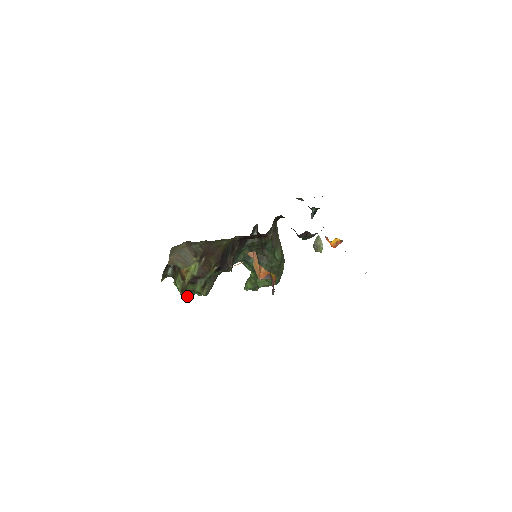
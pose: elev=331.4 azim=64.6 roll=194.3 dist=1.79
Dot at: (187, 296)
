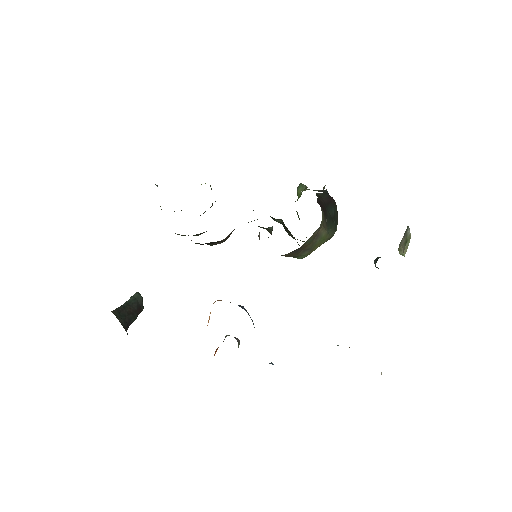
Dot at: occluded
